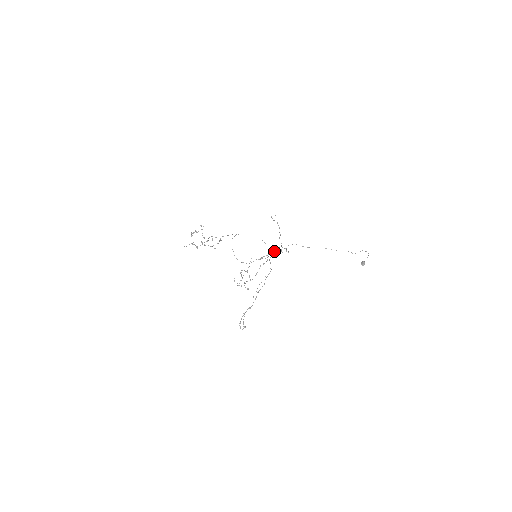
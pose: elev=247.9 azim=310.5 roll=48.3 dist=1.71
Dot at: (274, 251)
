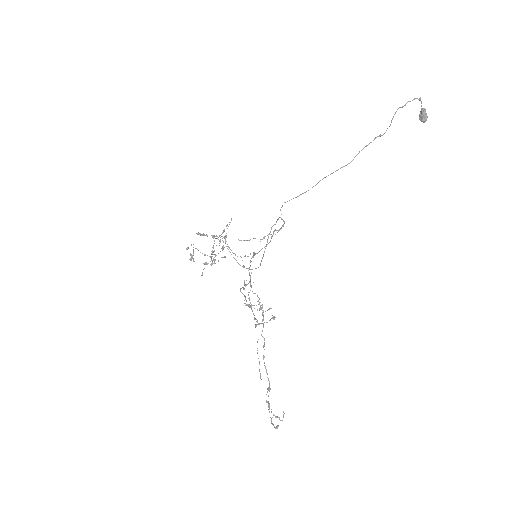
Dot at: (250, 265)
